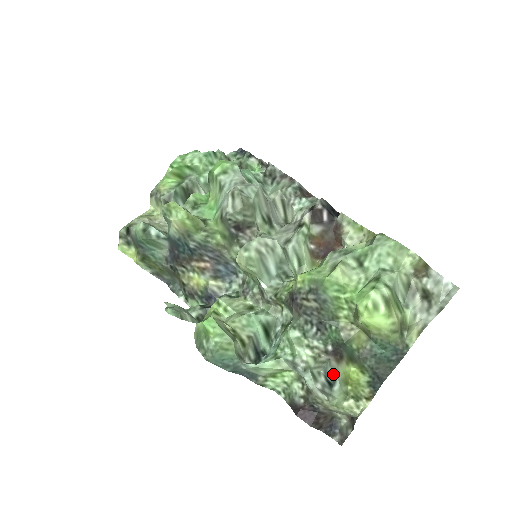
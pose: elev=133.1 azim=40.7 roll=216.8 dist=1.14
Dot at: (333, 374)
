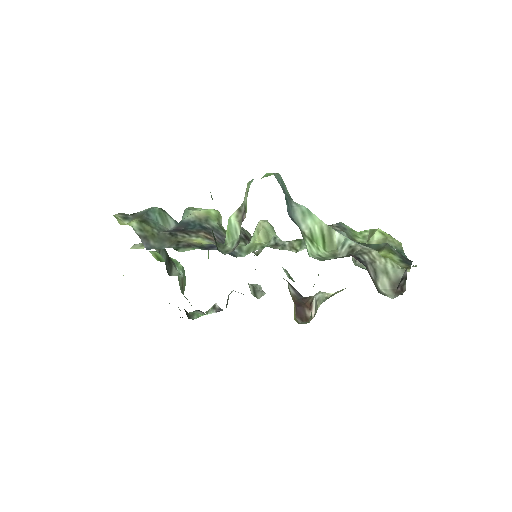
Dot at: (363, 268)
